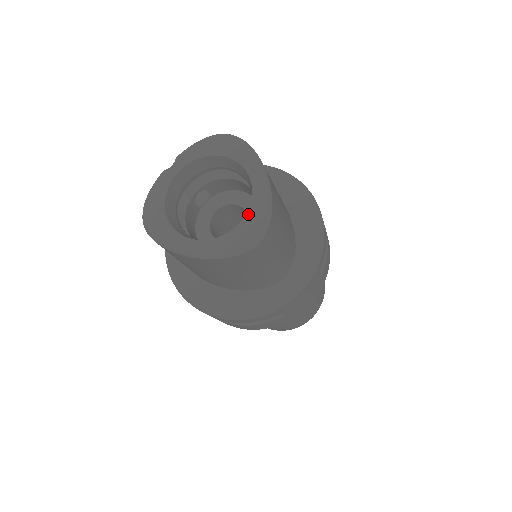
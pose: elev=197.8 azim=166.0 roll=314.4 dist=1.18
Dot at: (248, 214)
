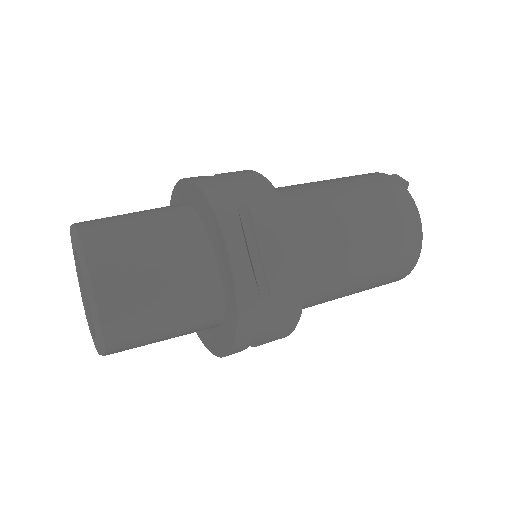
Dot at: (92, 316)
